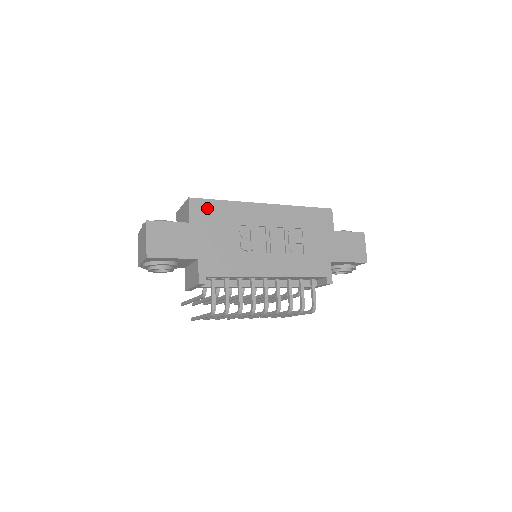
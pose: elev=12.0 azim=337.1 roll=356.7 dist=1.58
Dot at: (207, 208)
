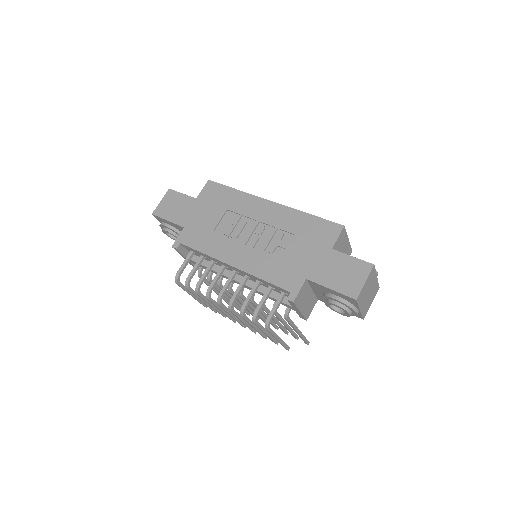
Dot at: (217, 191)
